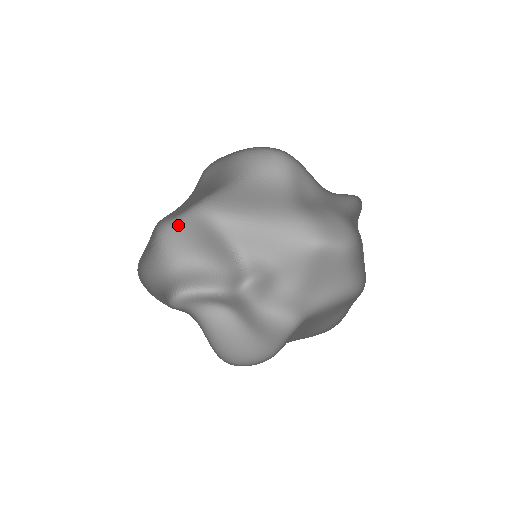
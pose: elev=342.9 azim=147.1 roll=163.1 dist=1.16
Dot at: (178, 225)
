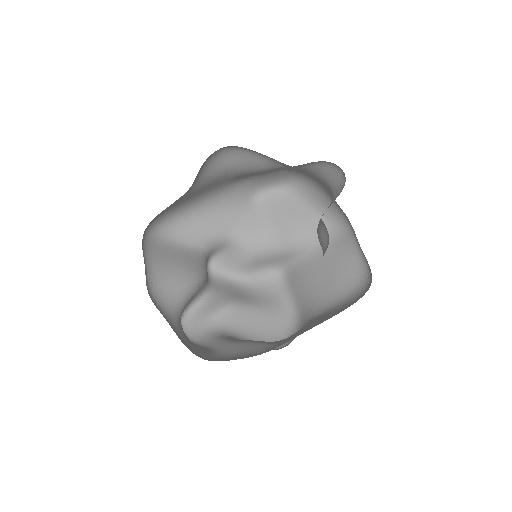
Dot at: (148, 271)
